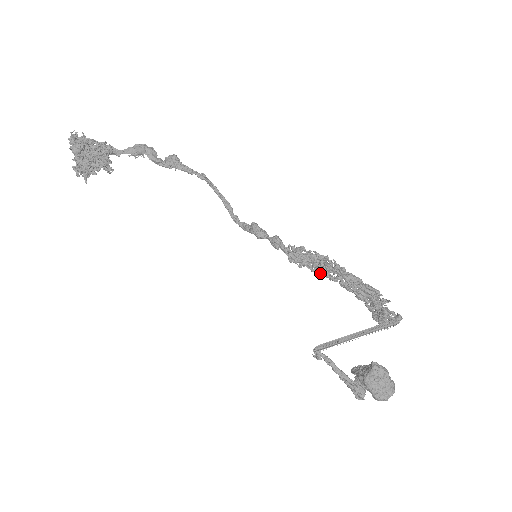
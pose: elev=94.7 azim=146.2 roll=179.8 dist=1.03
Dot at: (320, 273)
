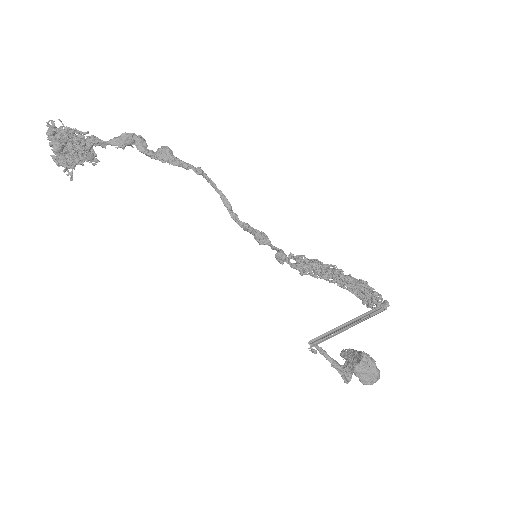
Dot at: (320, 277)
